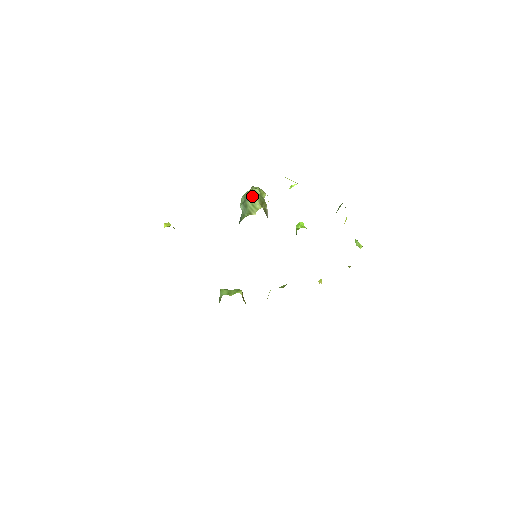
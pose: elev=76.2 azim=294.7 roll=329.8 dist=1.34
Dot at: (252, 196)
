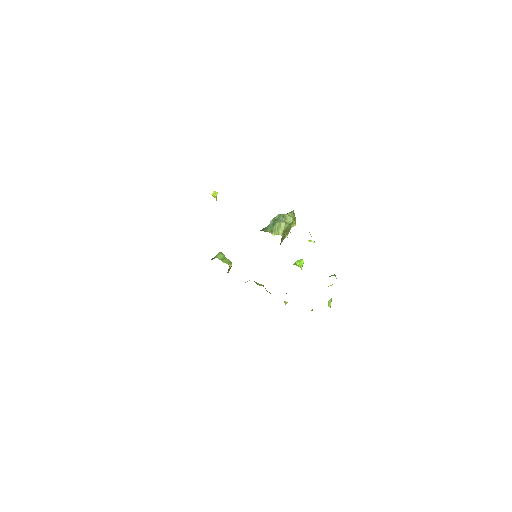
Dot at: (283, 221)
